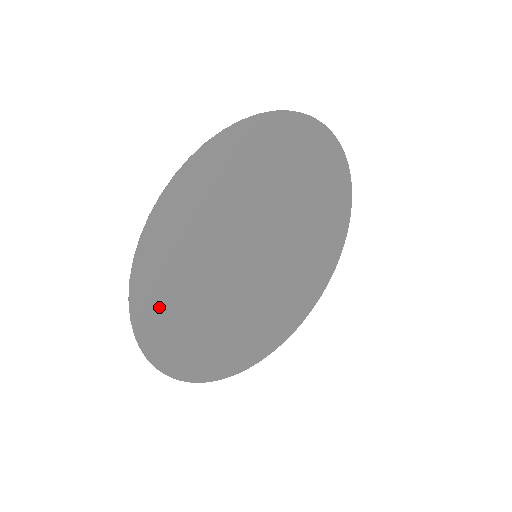
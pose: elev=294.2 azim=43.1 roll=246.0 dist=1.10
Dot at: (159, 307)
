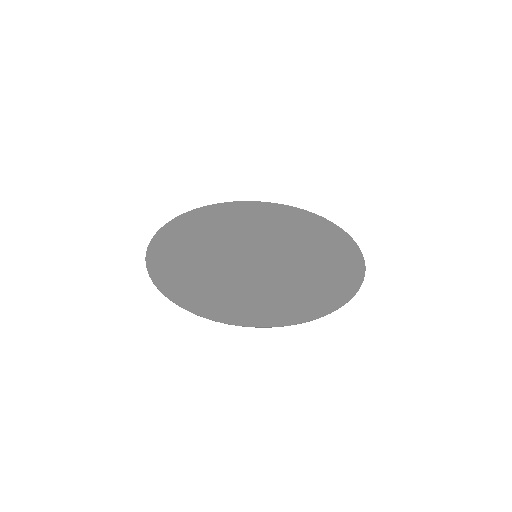
Dot at: (167, 251)
